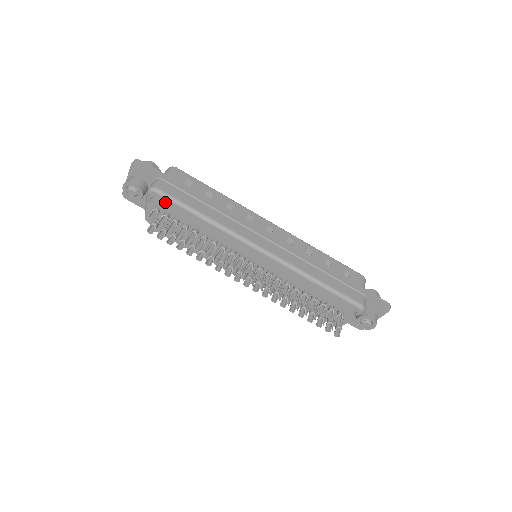
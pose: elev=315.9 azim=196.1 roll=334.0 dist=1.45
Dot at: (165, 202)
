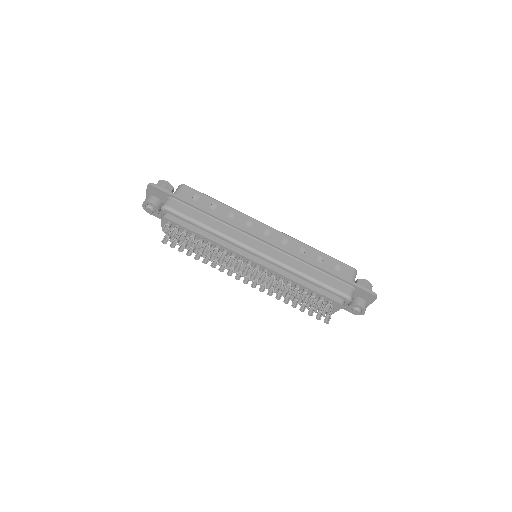
Dot at: (175, 217)
